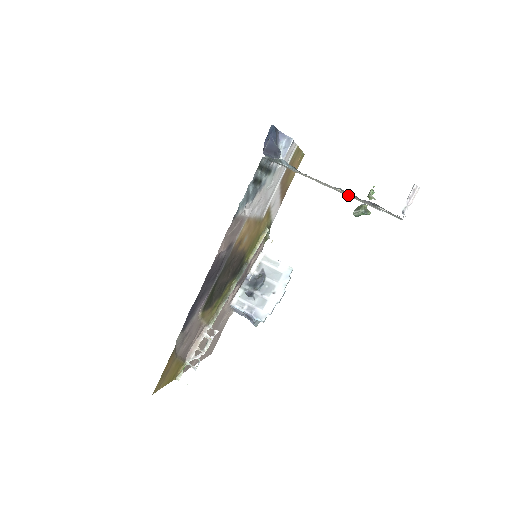
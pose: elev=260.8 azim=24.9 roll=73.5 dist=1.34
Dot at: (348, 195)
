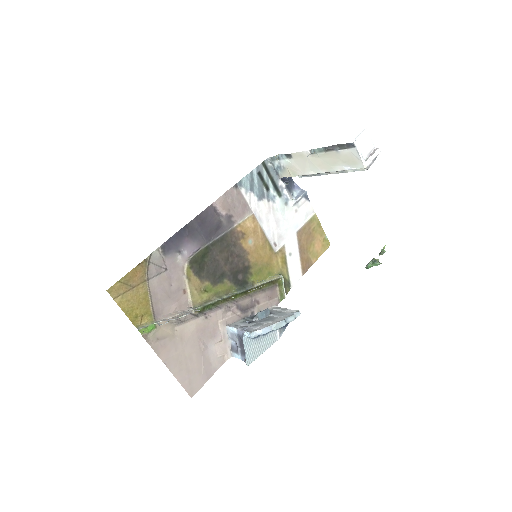
Dot at: (325, 168)
